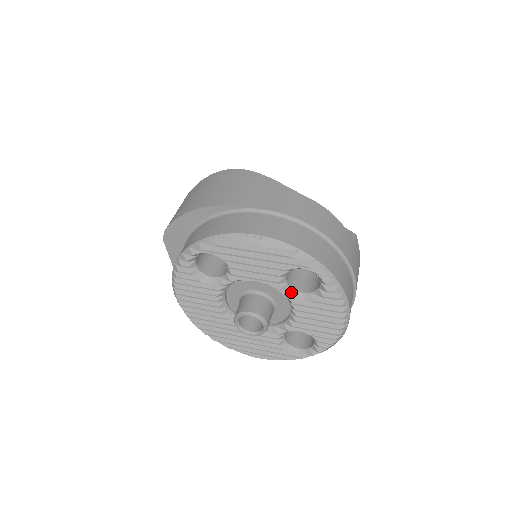
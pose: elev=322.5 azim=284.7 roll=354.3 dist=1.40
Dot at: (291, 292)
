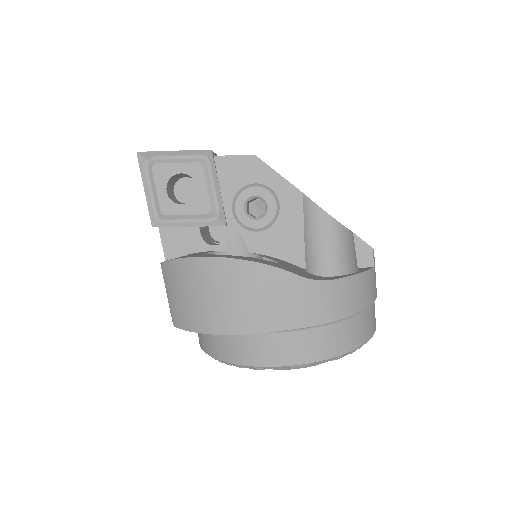
Dot at: occluded
